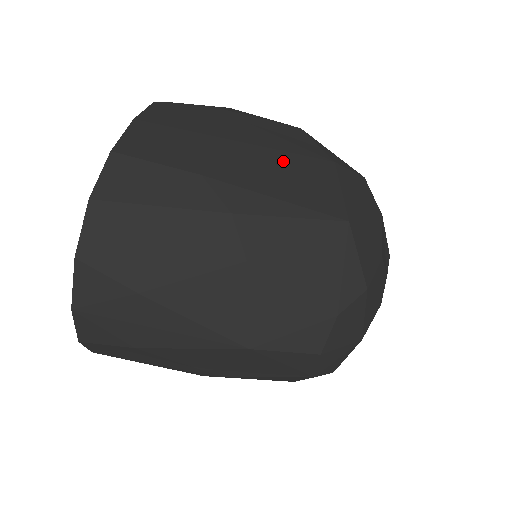
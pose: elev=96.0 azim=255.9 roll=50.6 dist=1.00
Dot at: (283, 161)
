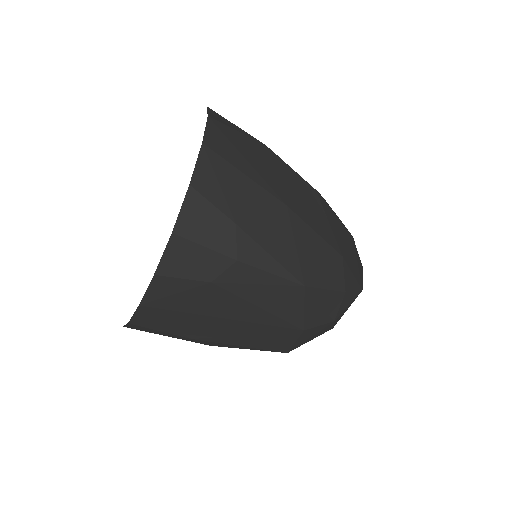
Dot at: (258, 331)
